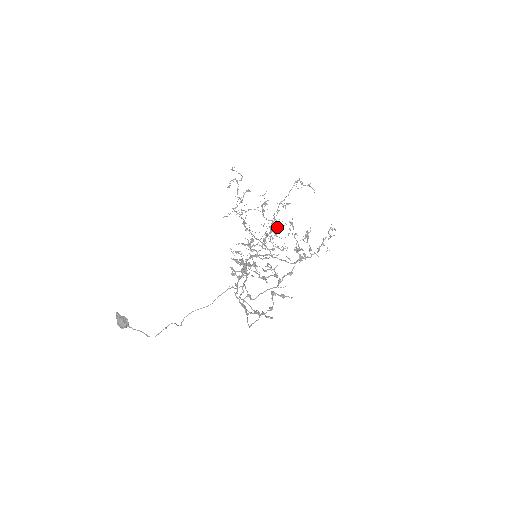
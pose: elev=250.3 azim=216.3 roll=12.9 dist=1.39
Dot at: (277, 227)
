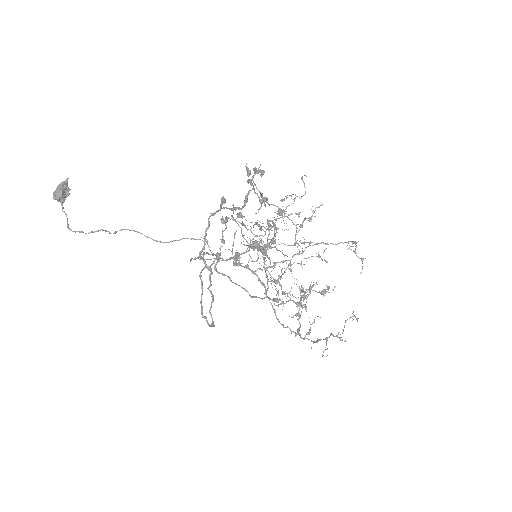
Dot at: (305, 242)
